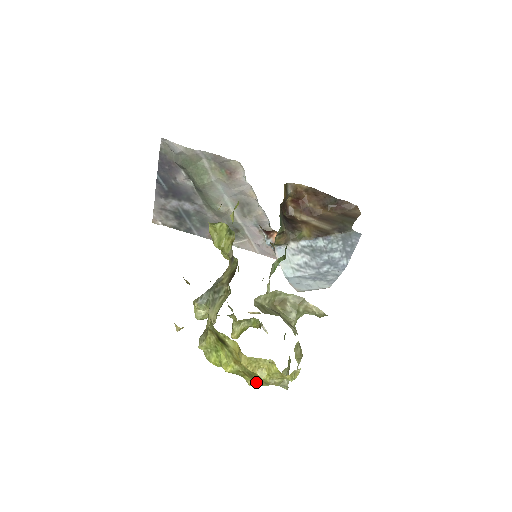
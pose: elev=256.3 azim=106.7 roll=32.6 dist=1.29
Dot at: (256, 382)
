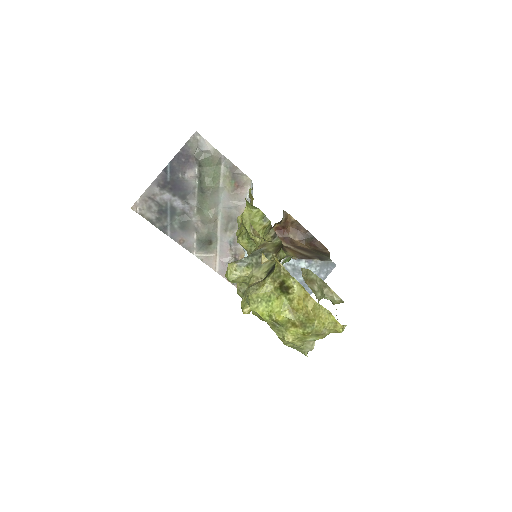
Dot at: (306, 332)
